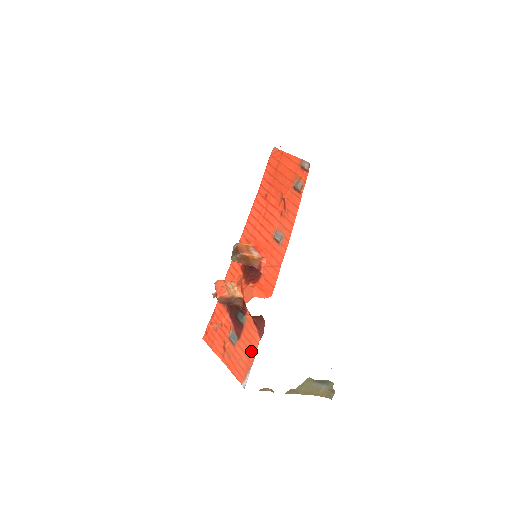
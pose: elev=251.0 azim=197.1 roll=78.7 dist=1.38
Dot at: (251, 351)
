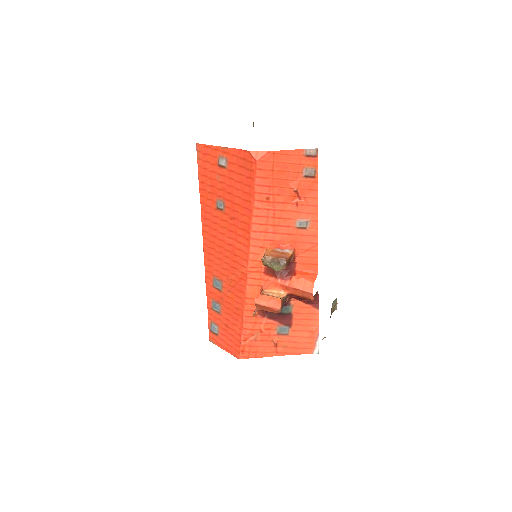
Dot at: (312, 324)
